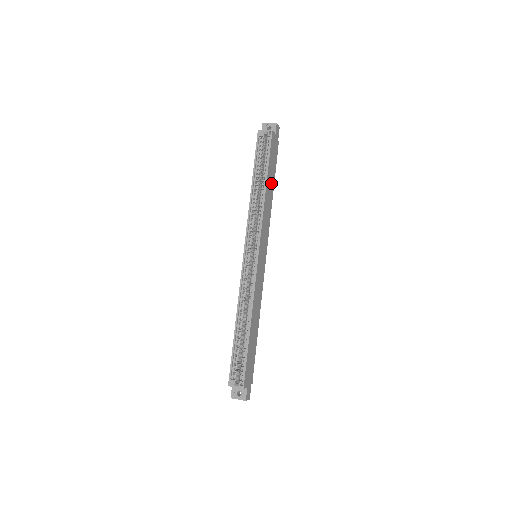
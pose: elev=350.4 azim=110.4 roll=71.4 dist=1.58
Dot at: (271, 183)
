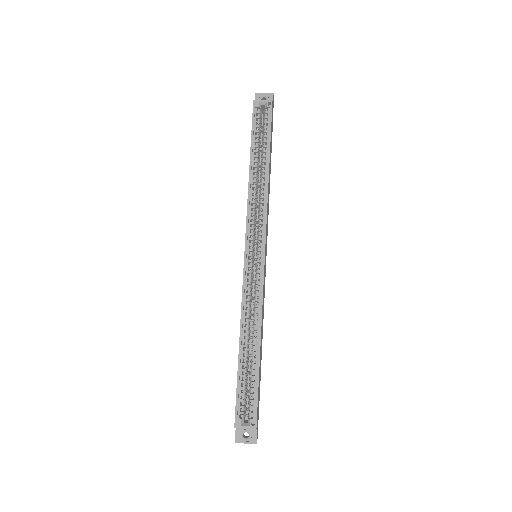
Dot at: (270, 166)
